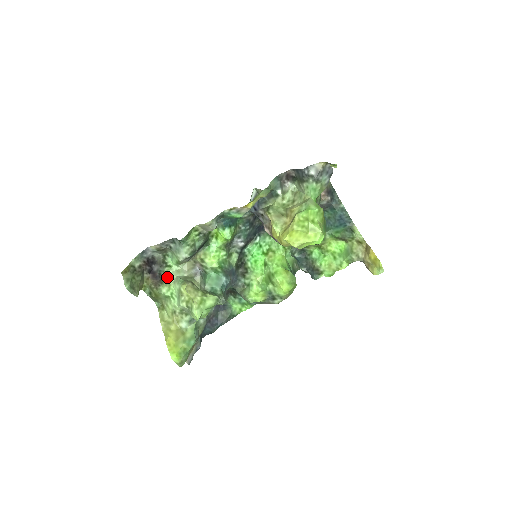
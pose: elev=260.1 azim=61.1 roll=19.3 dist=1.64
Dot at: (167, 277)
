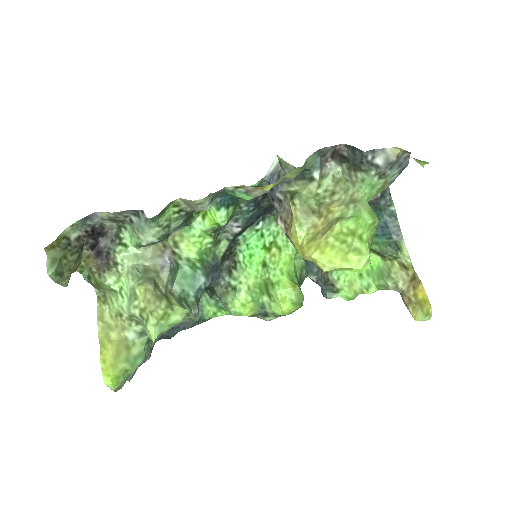
Dot at: (118, 262)
